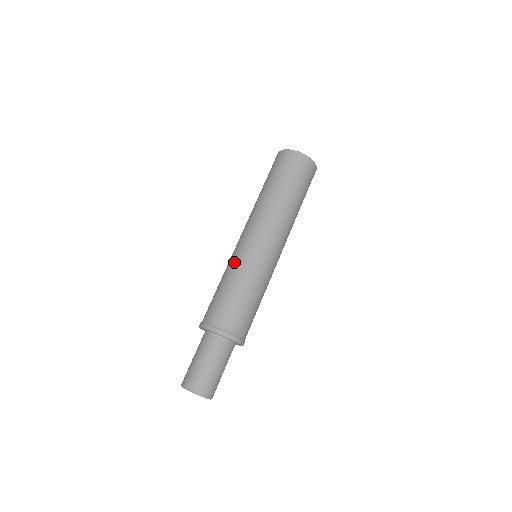
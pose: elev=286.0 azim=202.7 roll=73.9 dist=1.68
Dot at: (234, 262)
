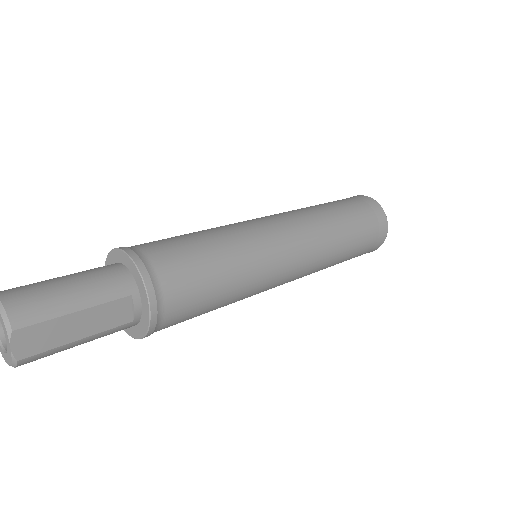
Dot at: occluded
